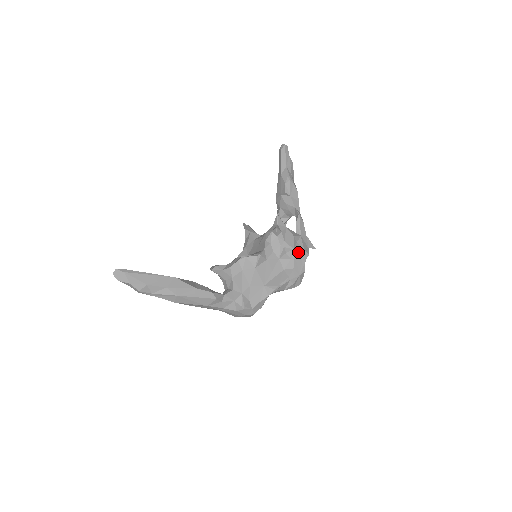
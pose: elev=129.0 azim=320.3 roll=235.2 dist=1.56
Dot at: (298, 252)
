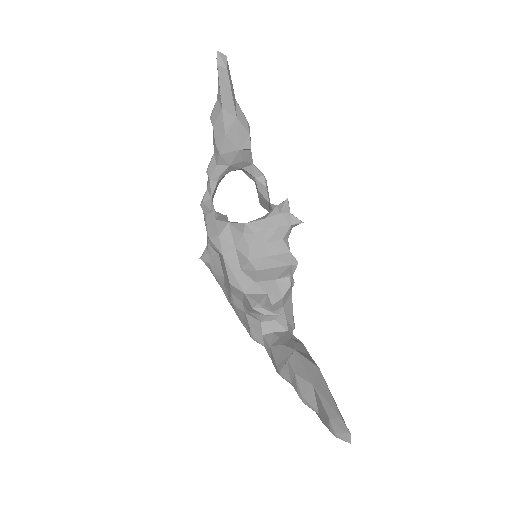
Dot at: occluded
